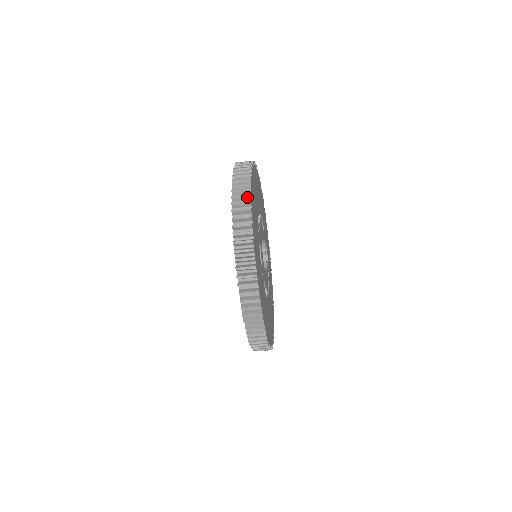
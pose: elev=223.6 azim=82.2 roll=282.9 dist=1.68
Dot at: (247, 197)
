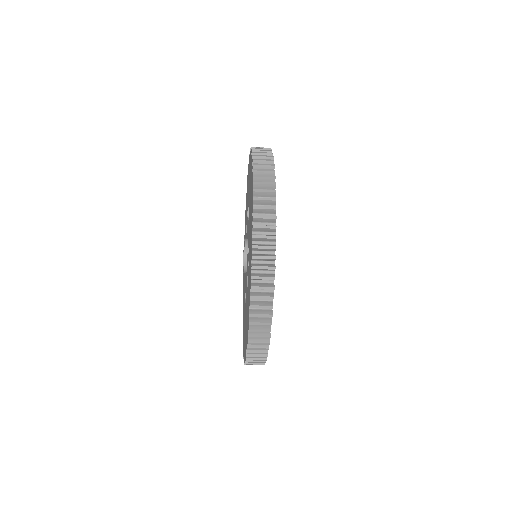
Dot at: (270, 162)
